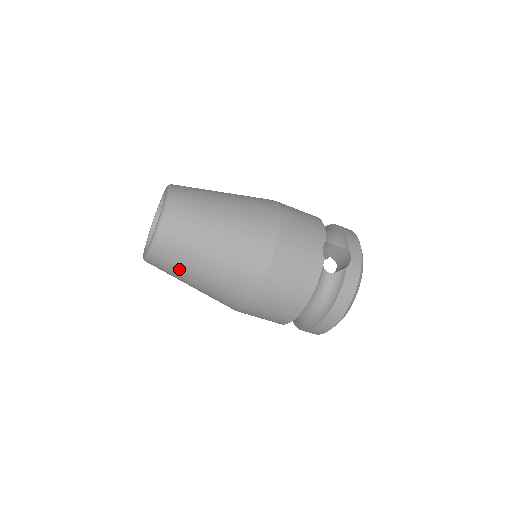
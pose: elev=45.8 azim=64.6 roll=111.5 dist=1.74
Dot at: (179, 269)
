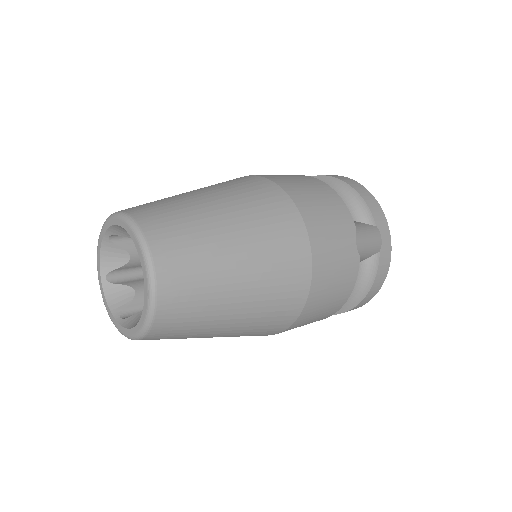
Dot at: (185, 338)
